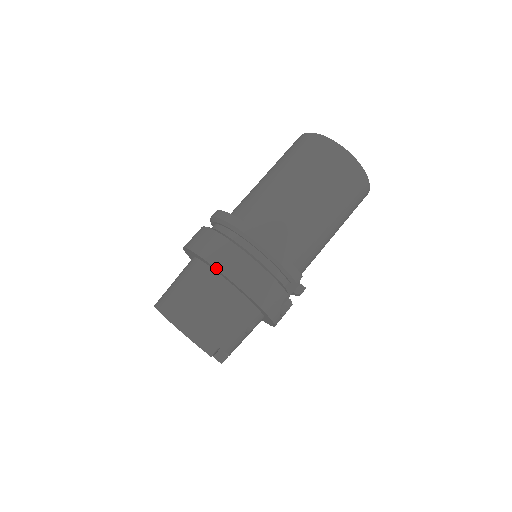
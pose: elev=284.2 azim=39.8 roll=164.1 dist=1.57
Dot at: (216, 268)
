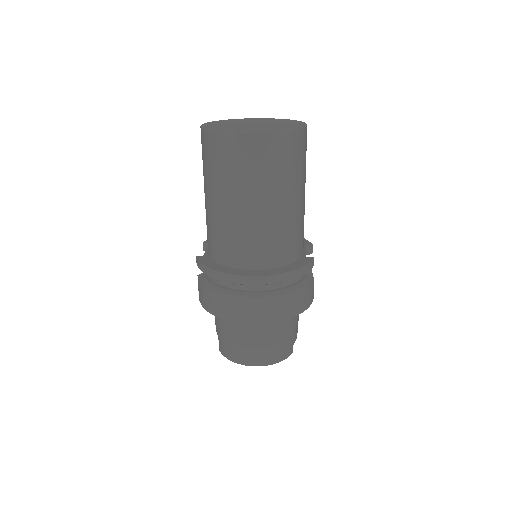
Dot at: occluded
